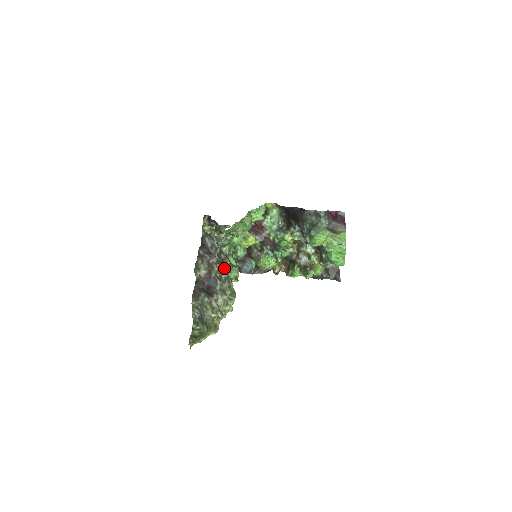
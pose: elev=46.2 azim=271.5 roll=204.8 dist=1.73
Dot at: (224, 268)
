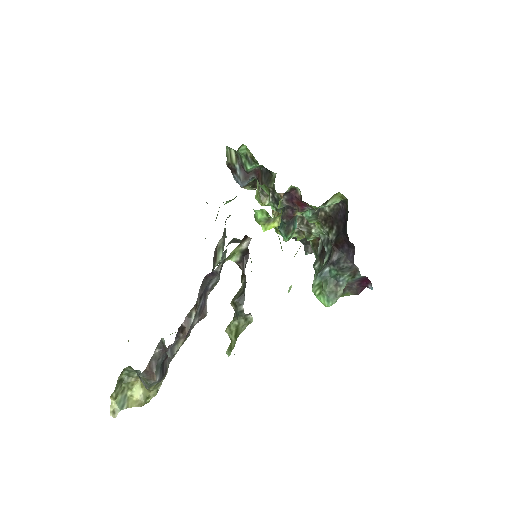
Dot at: occluded
